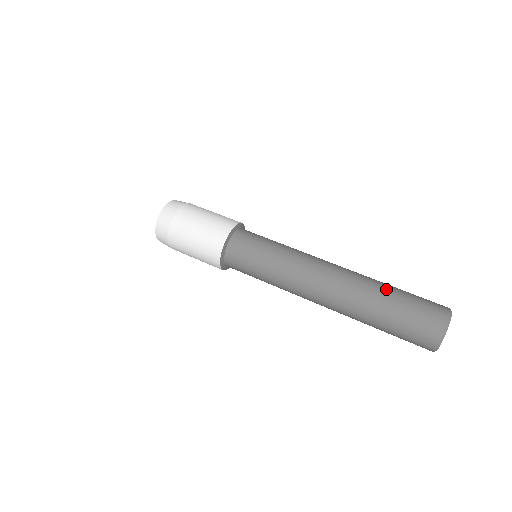
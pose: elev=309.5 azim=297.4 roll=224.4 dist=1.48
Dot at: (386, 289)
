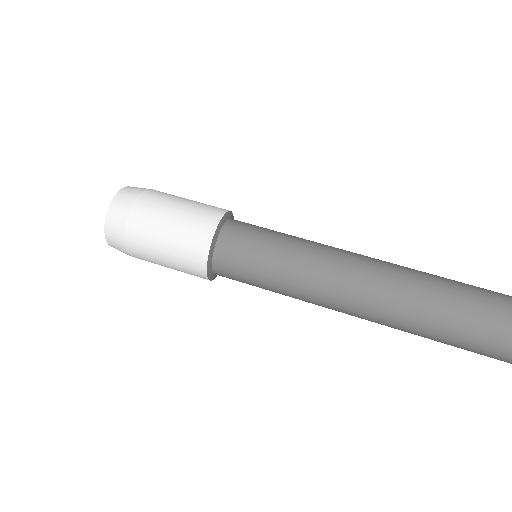
Dot at: (450, 279)
